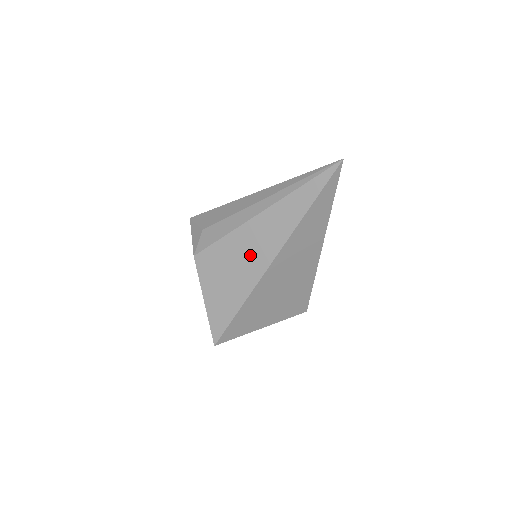
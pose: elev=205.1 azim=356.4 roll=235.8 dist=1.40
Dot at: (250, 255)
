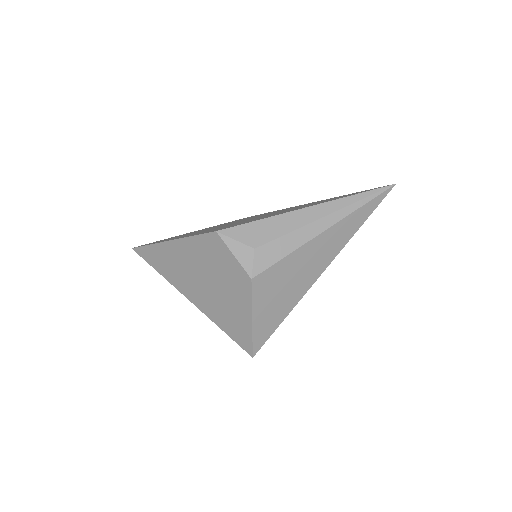
Dot at: (307, 269)
